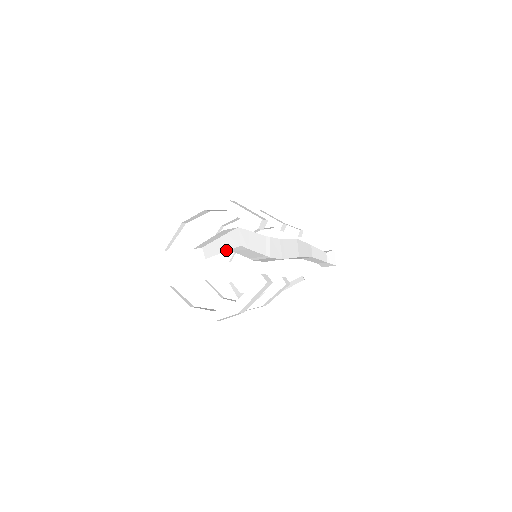
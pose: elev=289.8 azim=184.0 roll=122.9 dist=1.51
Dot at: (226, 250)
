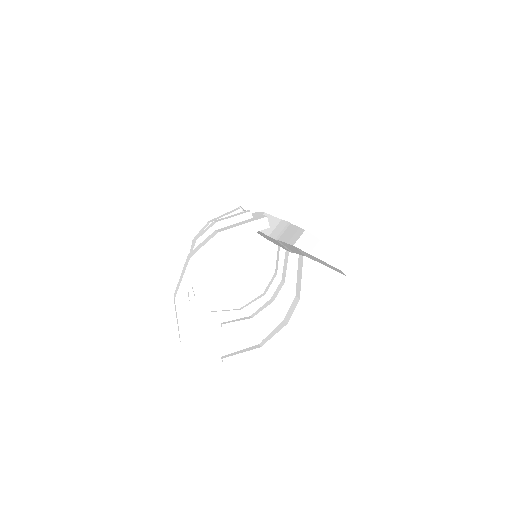
Dot at: occluded
